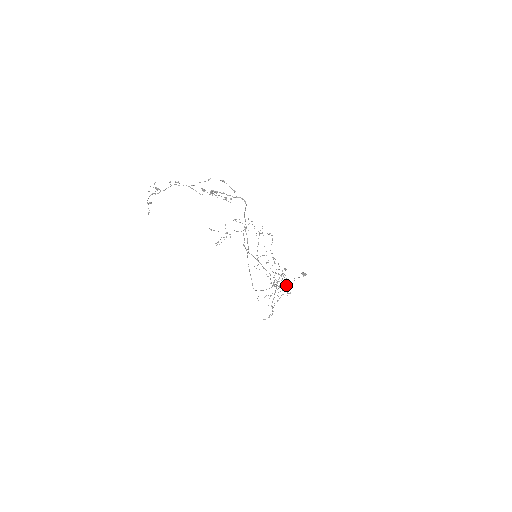
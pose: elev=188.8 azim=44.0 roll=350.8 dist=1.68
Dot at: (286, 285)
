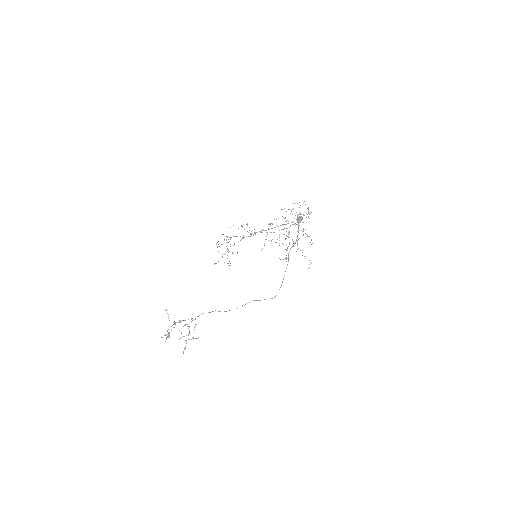
Dot at: occluded
